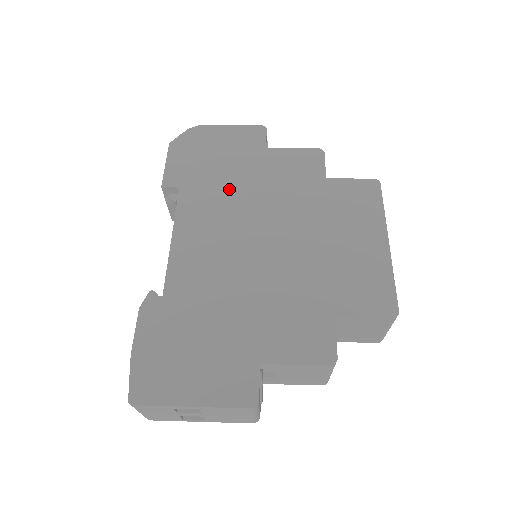
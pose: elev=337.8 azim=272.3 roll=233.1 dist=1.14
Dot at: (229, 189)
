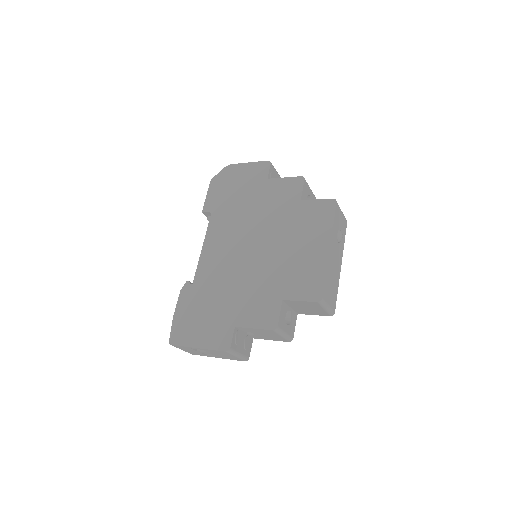
Dot at: (239, 212)
